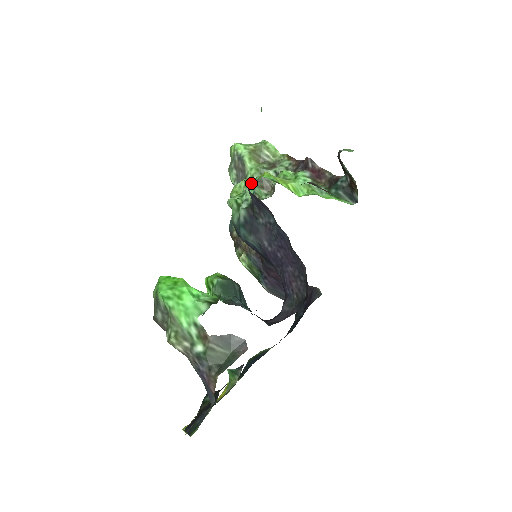
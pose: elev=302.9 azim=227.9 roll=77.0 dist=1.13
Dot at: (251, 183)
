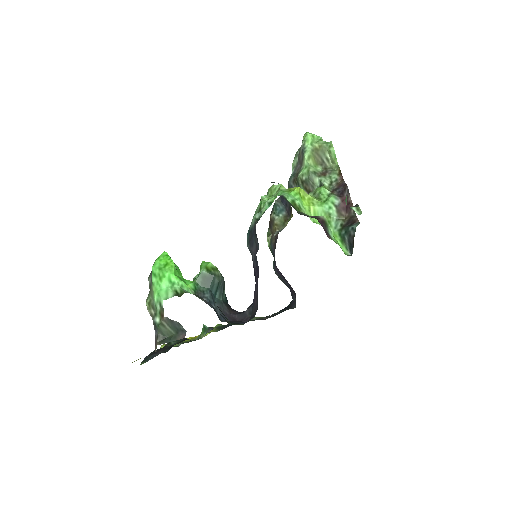
Dot at: (272, 198)
